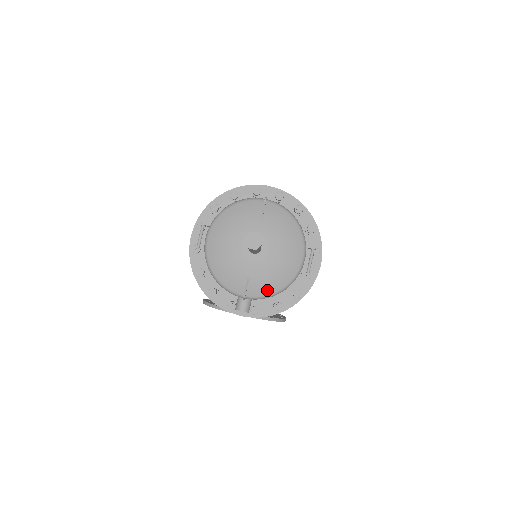
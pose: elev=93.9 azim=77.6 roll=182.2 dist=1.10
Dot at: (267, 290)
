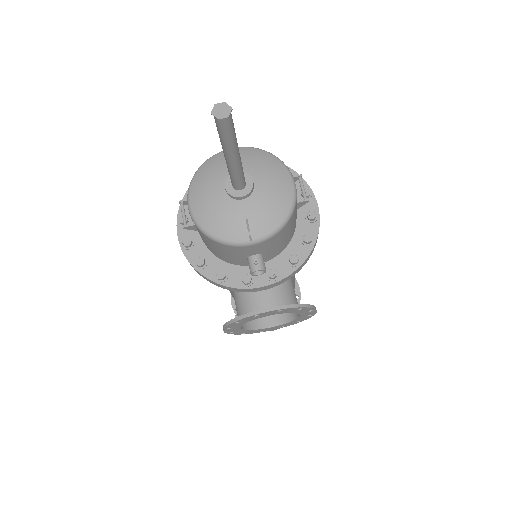
Dot at: (271, 224)
